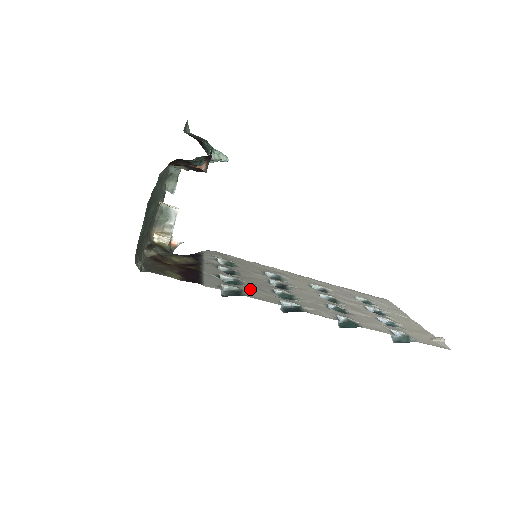
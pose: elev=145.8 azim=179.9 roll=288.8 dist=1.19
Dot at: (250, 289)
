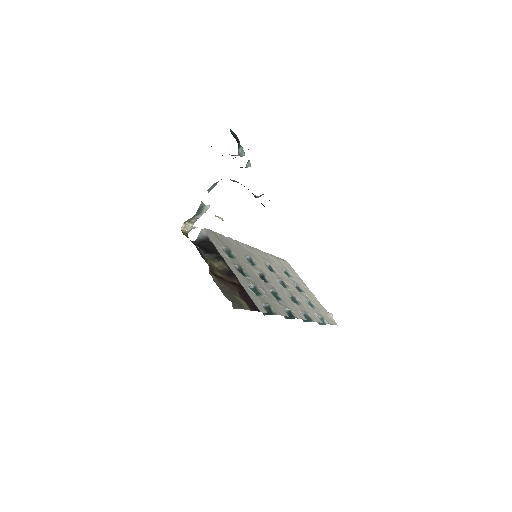
Dot at: (269, 300)
